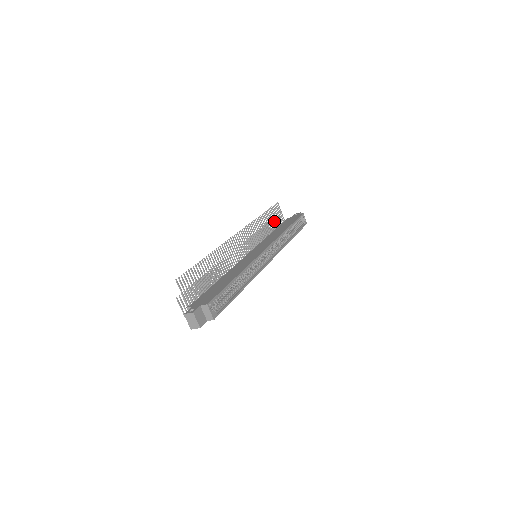
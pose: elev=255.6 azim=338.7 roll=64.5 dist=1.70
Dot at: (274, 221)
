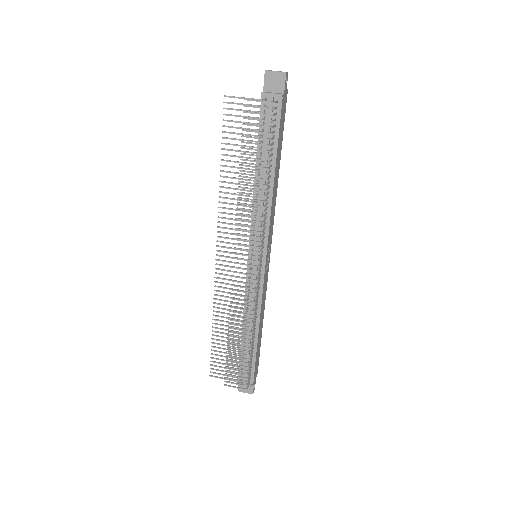
Dot at: (230, 354)
